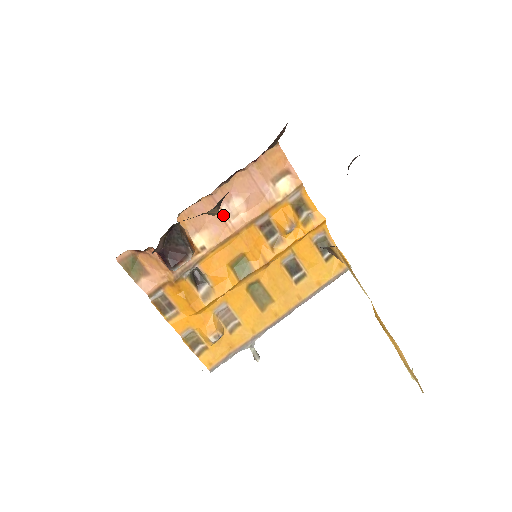
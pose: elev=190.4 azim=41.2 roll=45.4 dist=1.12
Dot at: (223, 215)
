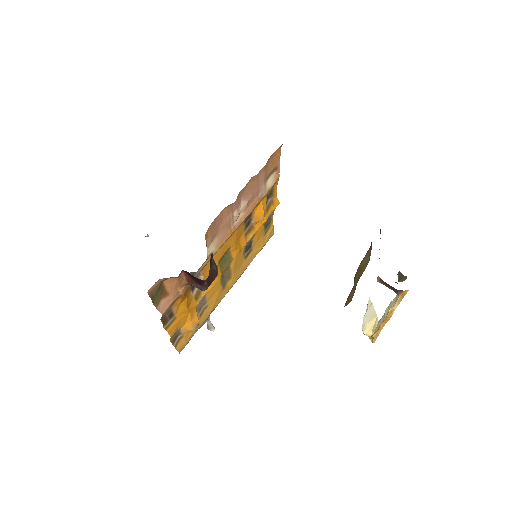
Dot at: (232, 219)
